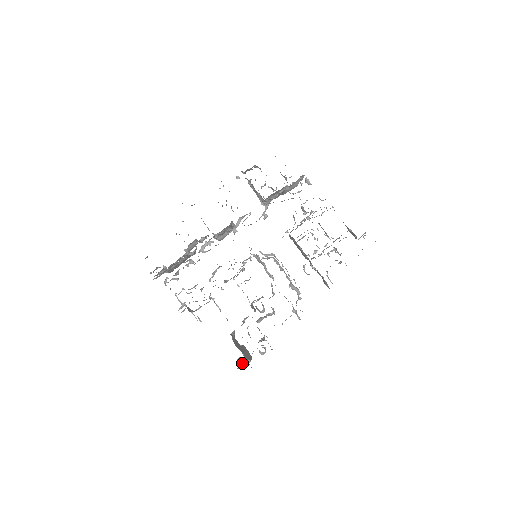
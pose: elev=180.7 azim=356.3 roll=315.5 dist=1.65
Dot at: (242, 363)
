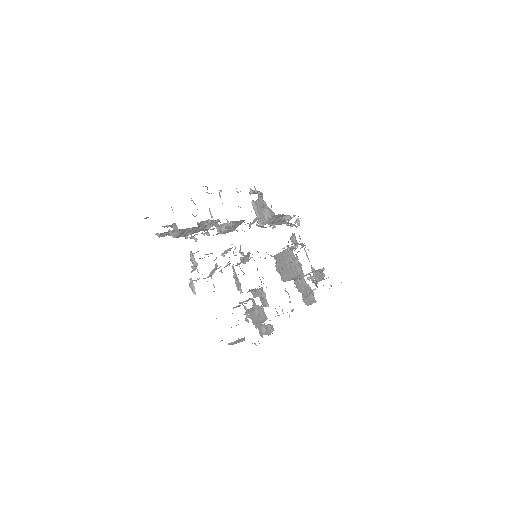
Dot at: (229, 343)
